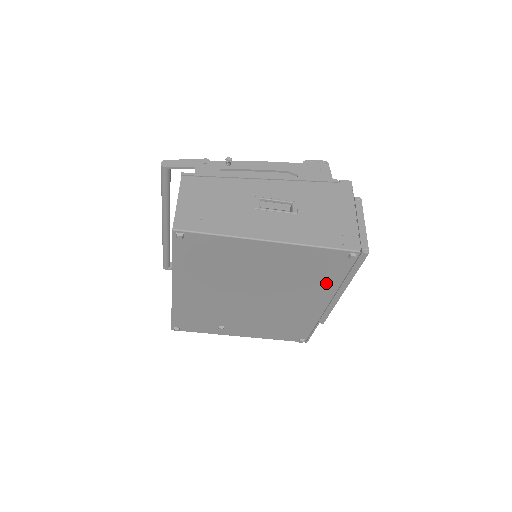
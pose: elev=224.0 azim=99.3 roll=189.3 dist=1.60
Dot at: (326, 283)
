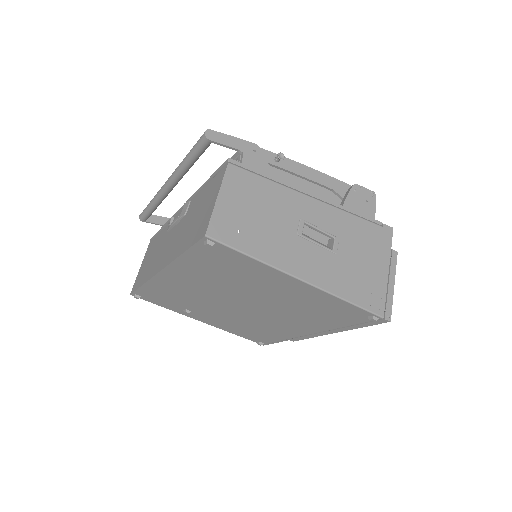
Dot at: (326, 323)
